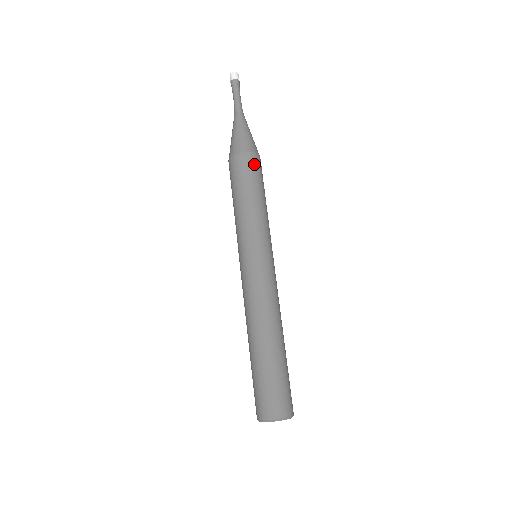
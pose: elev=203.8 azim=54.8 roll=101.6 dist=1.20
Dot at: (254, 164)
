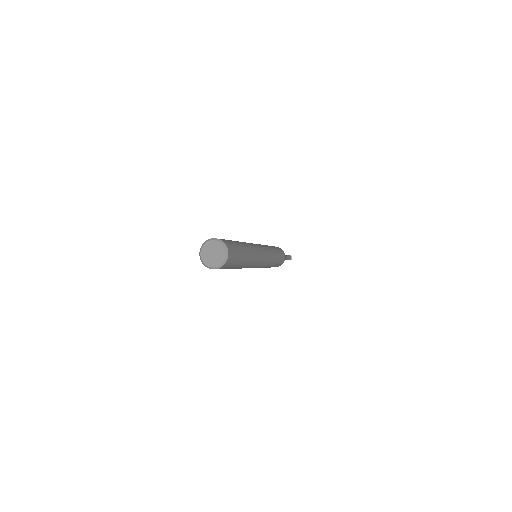
Dot at: (278, 247)
